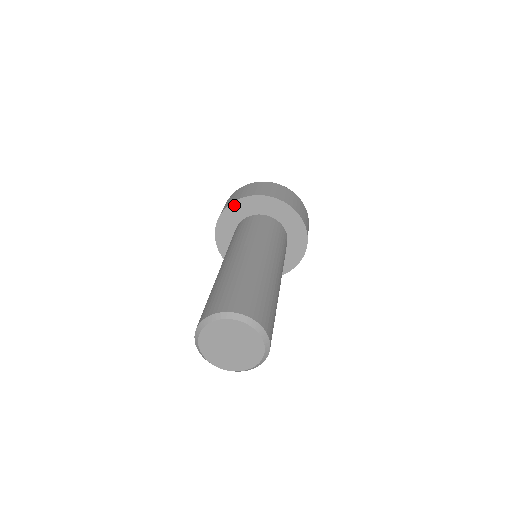
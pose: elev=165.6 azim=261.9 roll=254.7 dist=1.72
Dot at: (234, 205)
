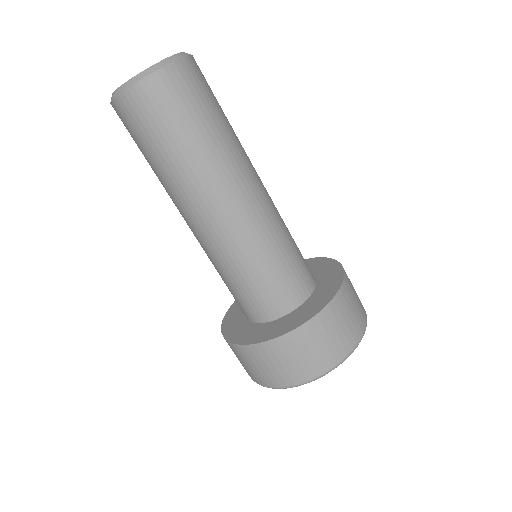
Dot at: occluded
